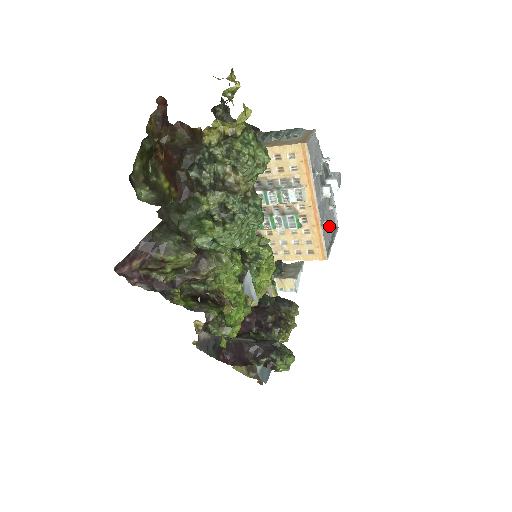
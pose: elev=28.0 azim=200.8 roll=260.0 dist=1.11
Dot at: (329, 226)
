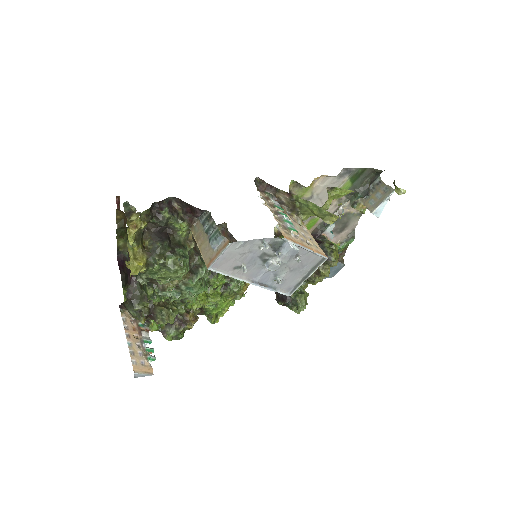
Dot at: (301, 268)
